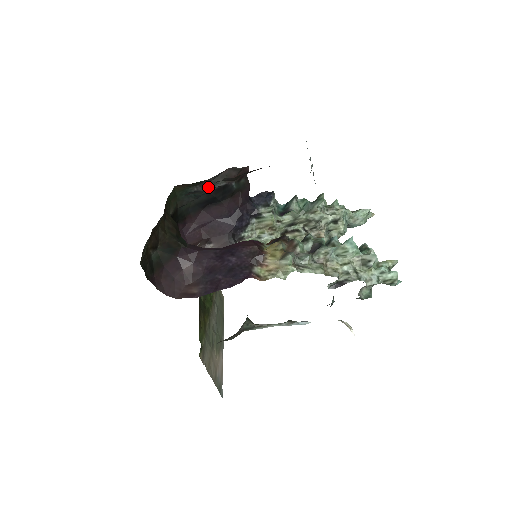
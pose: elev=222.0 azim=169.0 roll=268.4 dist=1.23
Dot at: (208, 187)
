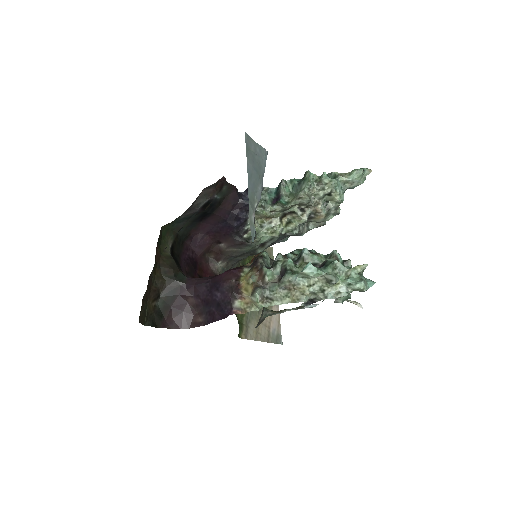
Dot at: (193, 209)
